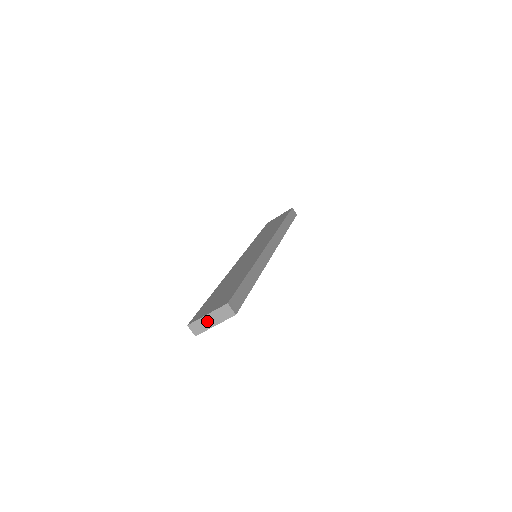
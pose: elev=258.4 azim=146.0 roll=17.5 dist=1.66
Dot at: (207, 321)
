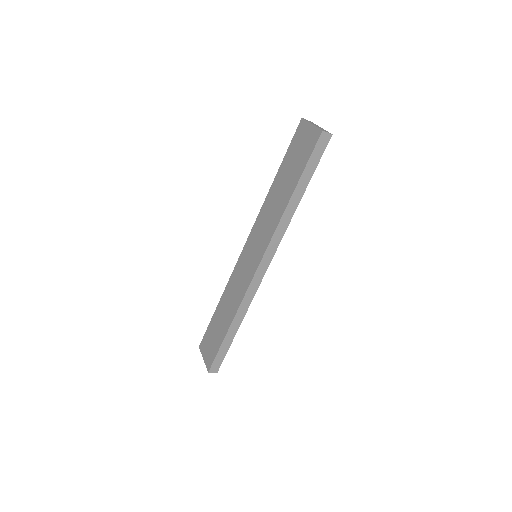
Dot at: occluded
